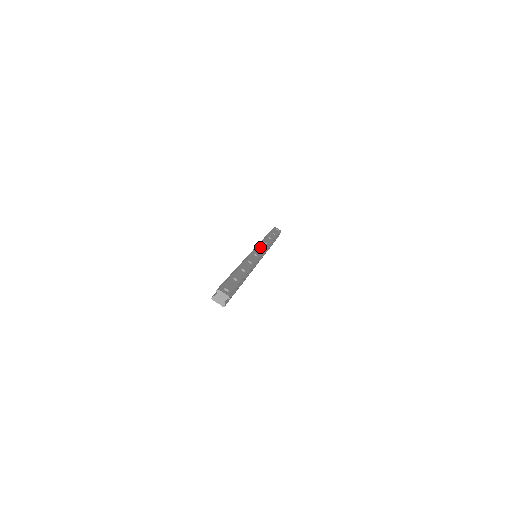
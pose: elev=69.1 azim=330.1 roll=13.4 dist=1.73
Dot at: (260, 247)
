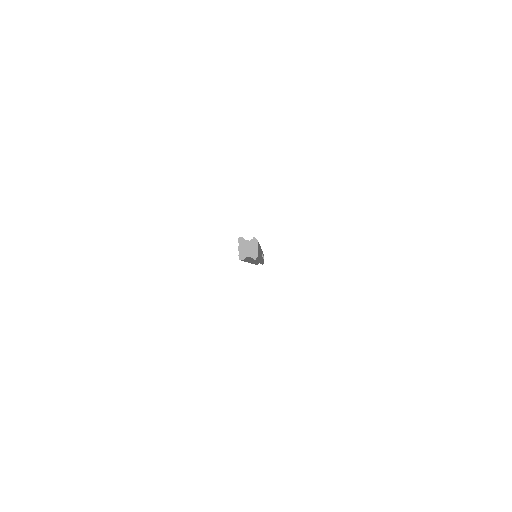
Dot at: occluded
